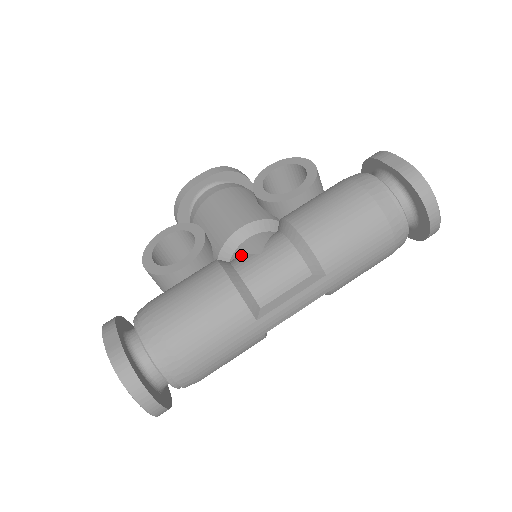
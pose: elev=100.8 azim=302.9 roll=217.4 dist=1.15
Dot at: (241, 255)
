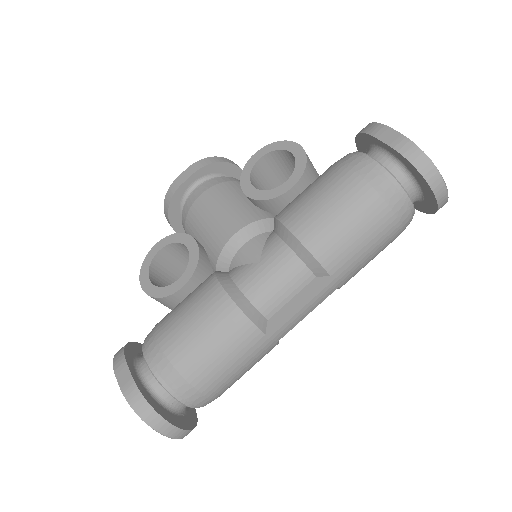
Dot at: (239, 265)
